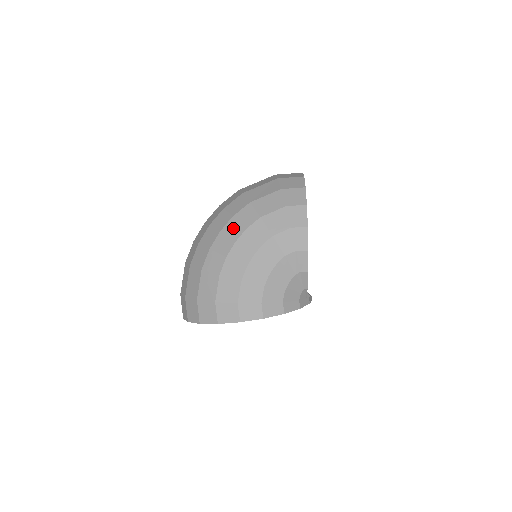
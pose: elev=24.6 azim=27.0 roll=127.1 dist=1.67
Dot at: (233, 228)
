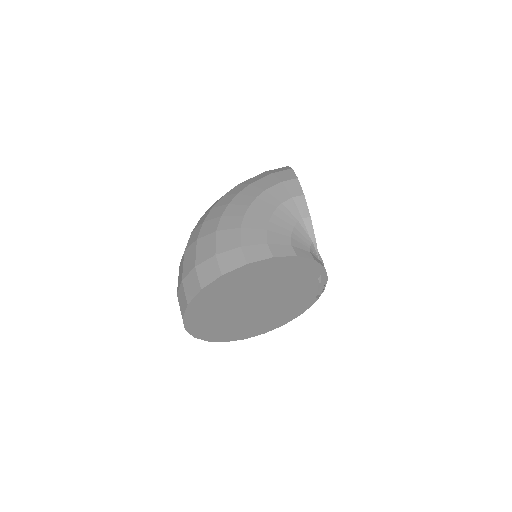
Dot at: (224, 200)
